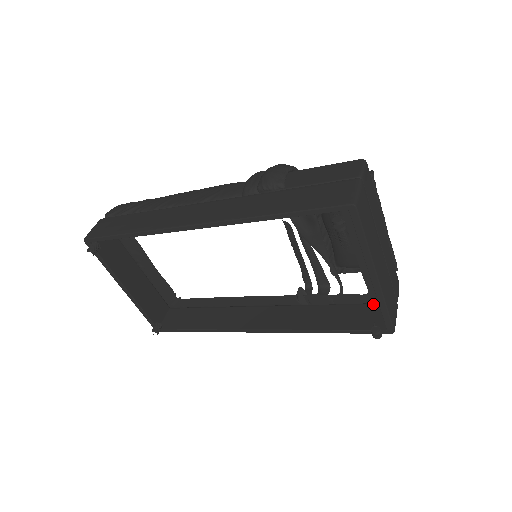
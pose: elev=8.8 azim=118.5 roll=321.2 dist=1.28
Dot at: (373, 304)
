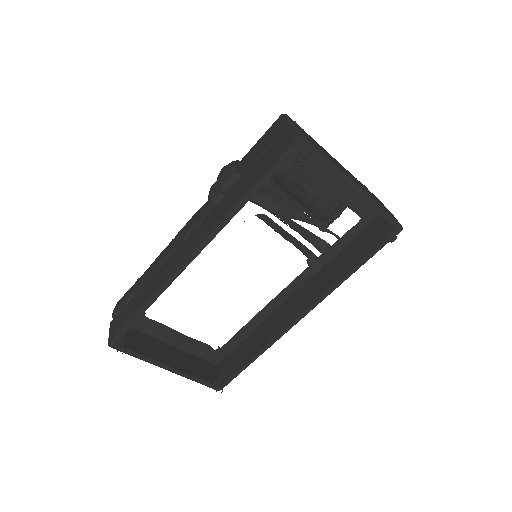
Dot at: (371, 225)
